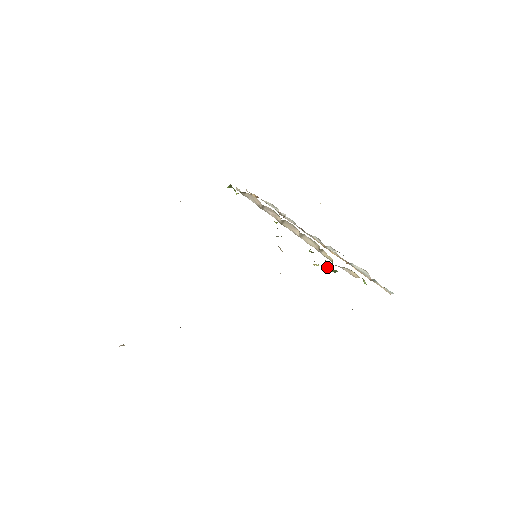
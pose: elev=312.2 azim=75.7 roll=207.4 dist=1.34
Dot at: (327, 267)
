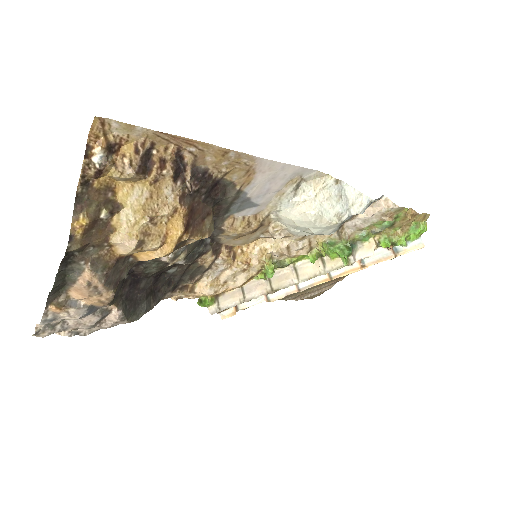
Dot at: (340, 256)
